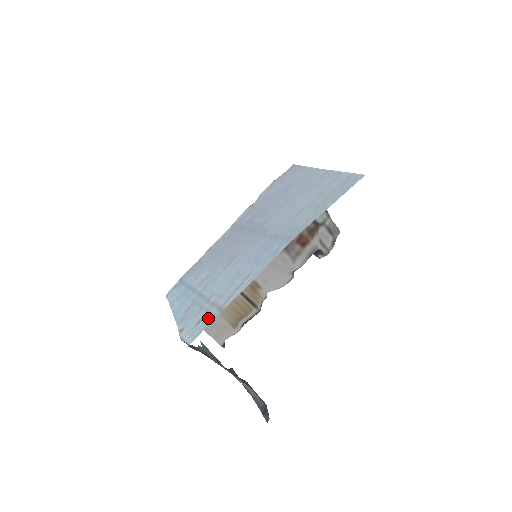
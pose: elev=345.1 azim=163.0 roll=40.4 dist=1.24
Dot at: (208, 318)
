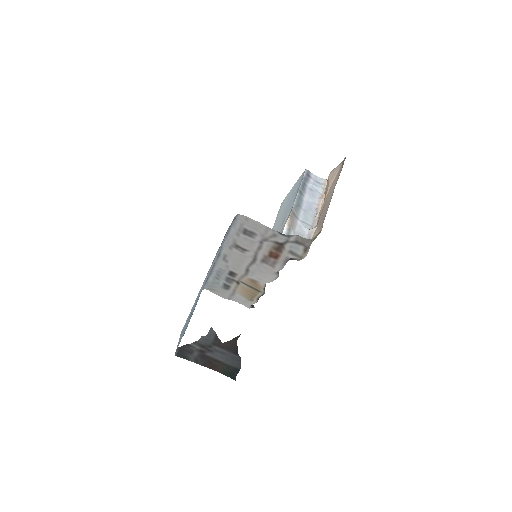
Dot at: occluded
